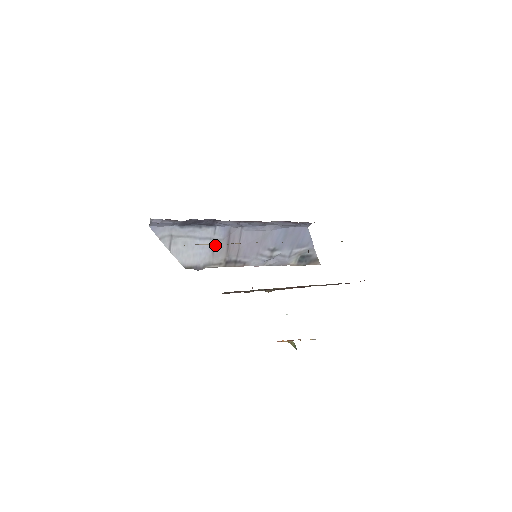
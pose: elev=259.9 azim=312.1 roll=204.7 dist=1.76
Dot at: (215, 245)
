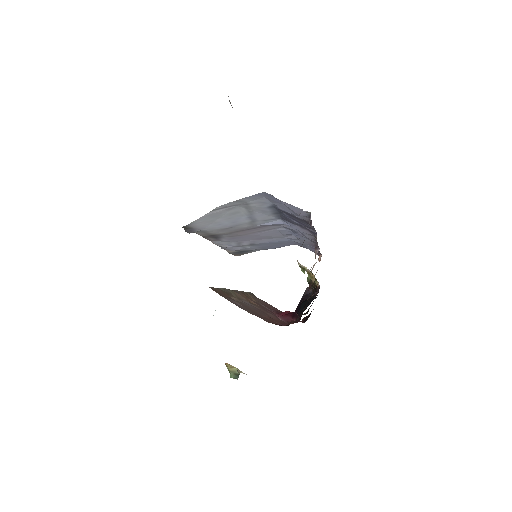
Dot at: (243, 225)
